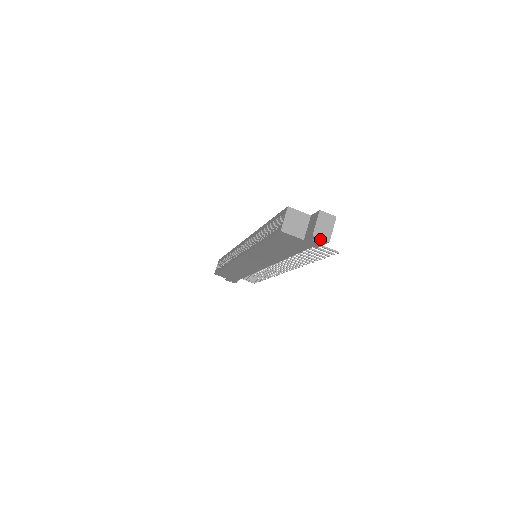
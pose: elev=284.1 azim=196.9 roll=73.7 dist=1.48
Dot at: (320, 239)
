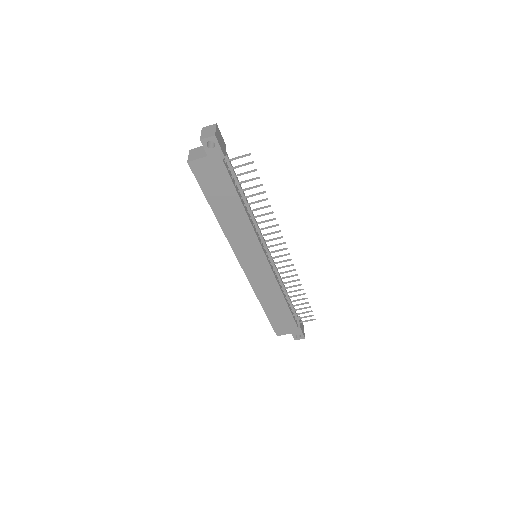
Dot at: (208, 139)
